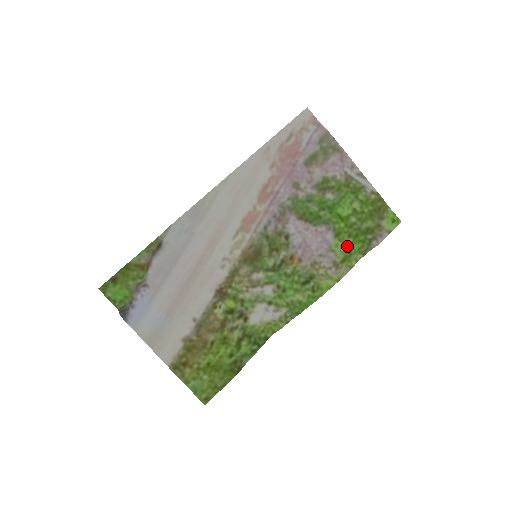
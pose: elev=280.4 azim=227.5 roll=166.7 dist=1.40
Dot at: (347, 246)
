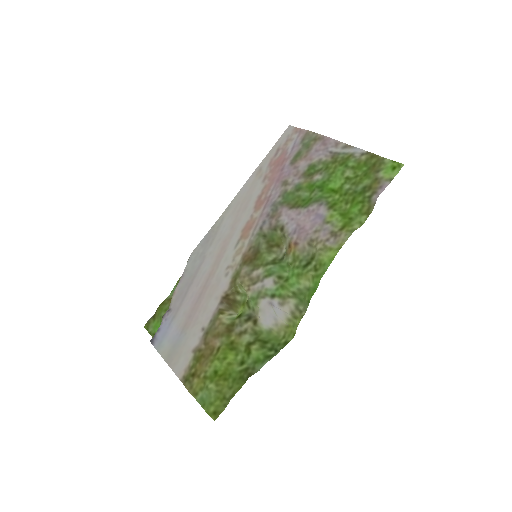
Dot at: (346, 213)
